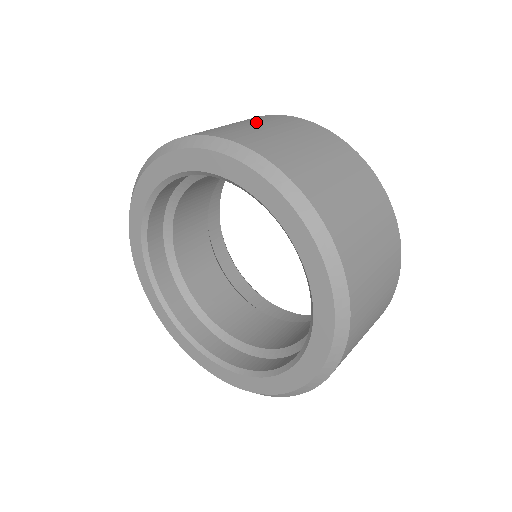
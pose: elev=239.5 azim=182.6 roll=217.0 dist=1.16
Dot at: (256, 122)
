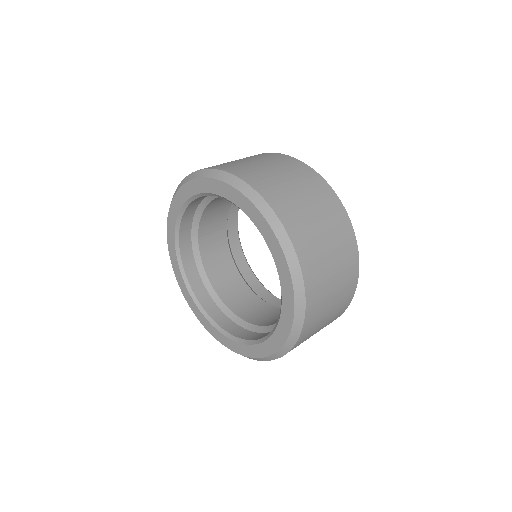
Dot at: occluded
